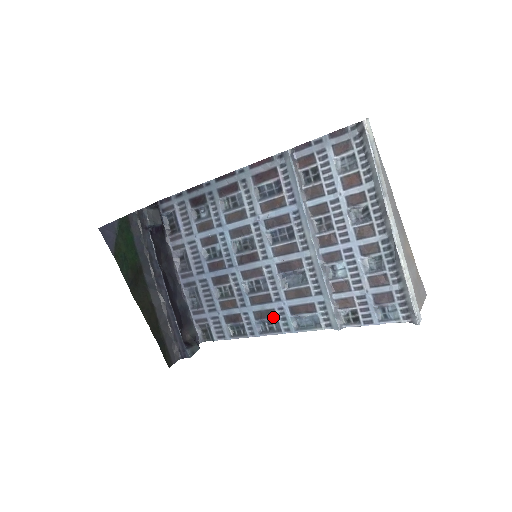
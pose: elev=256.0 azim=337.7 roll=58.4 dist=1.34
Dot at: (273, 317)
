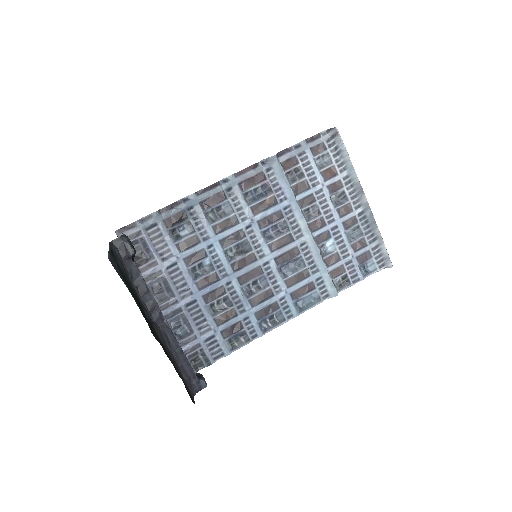
Dot at: (276, 310)
